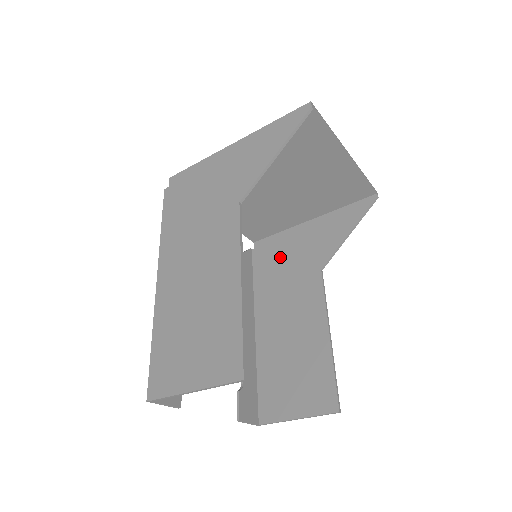
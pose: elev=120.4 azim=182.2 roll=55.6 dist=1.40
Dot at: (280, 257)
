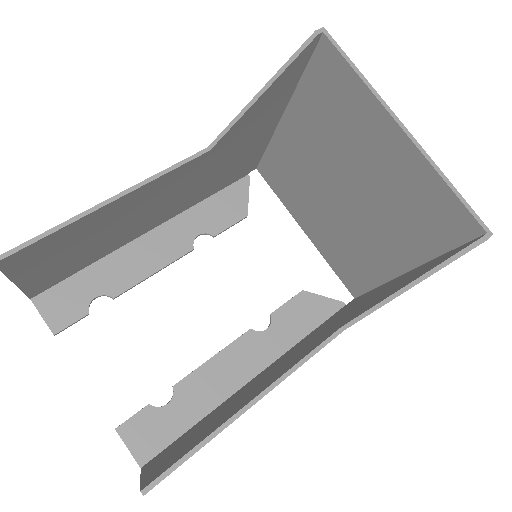
Dot at: (344, 312)
